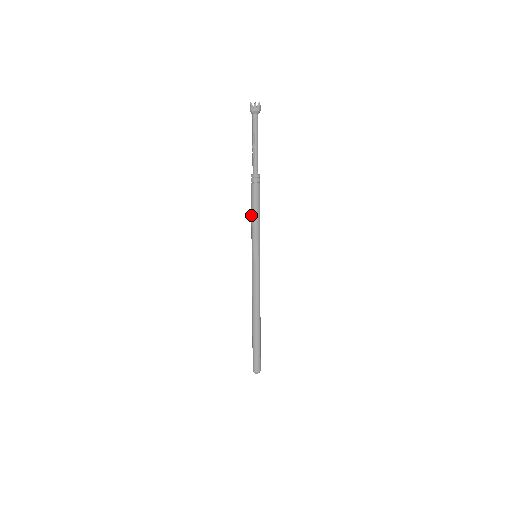
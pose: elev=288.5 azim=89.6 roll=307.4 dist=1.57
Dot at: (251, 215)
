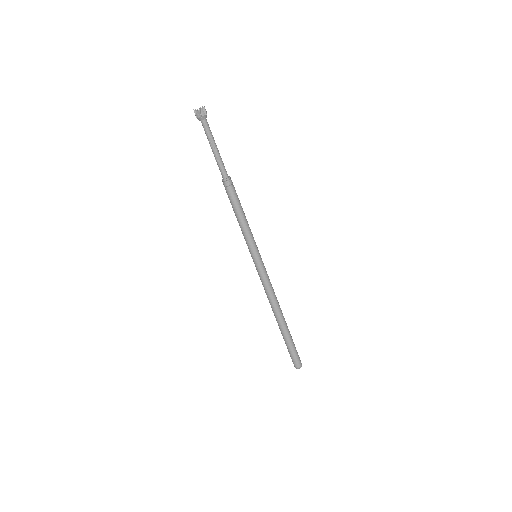
Dot at: (237, 219)
